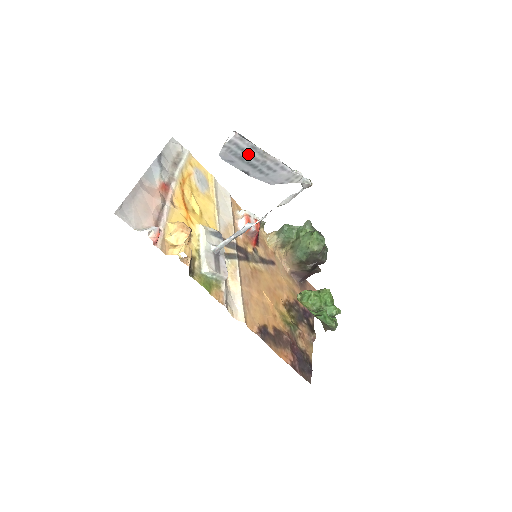
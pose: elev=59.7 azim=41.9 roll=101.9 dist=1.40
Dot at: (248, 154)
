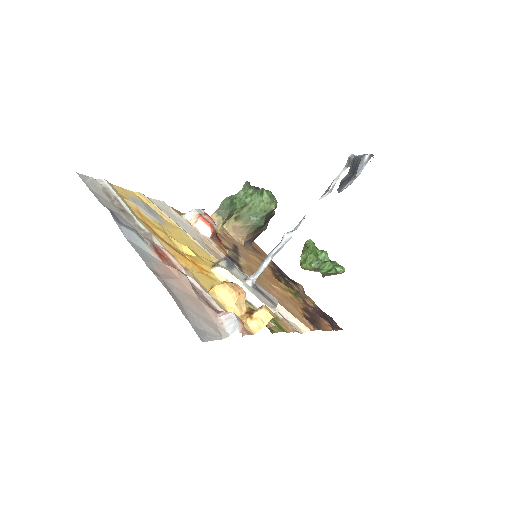
Dot at: occluded
